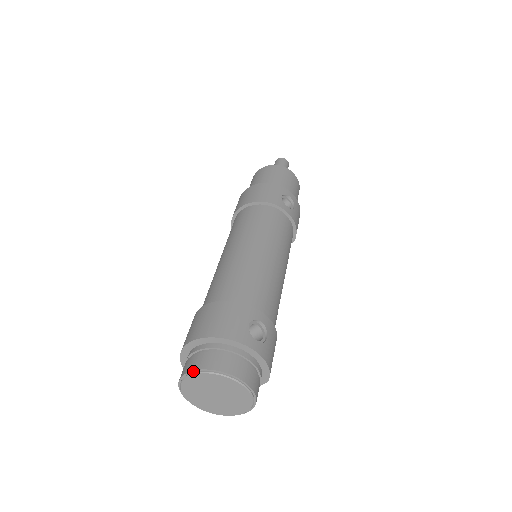
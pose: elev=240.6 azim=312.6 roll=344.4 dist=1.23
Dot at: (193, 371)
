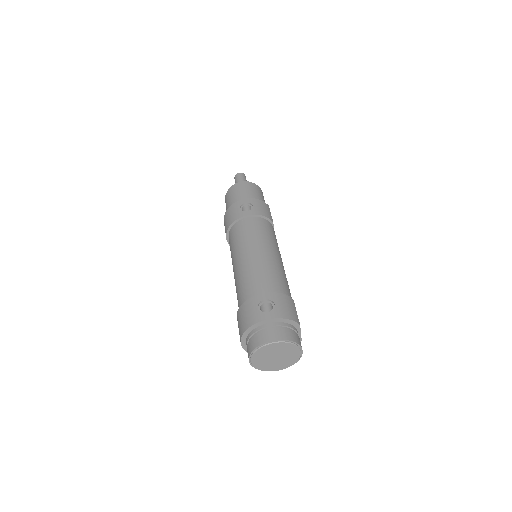
Dot at: (249, 357)
